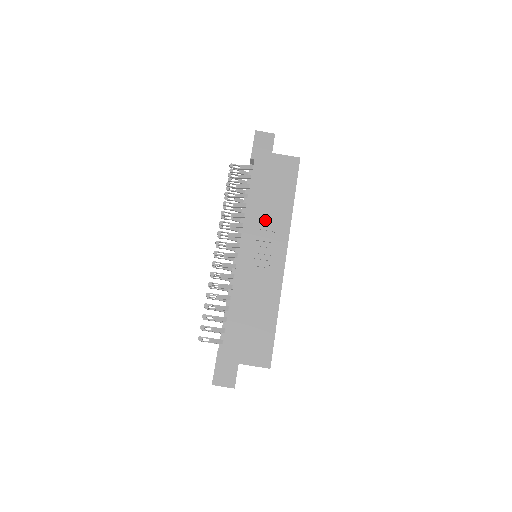
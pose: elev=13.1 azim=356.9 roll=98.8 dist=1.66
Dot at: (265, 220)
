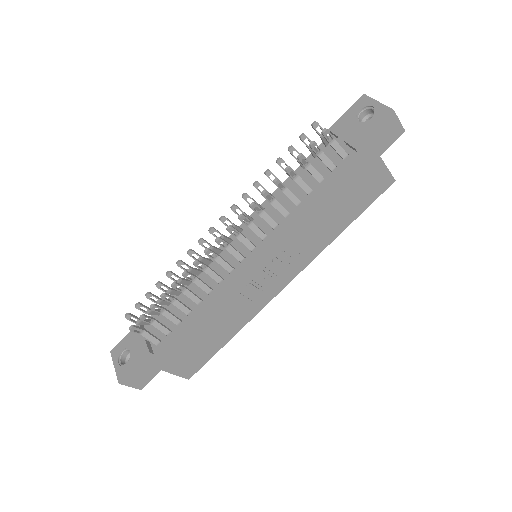
Dot at: (303, 237)
